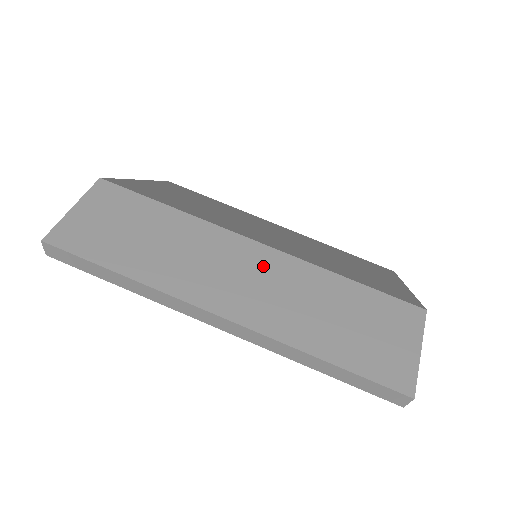
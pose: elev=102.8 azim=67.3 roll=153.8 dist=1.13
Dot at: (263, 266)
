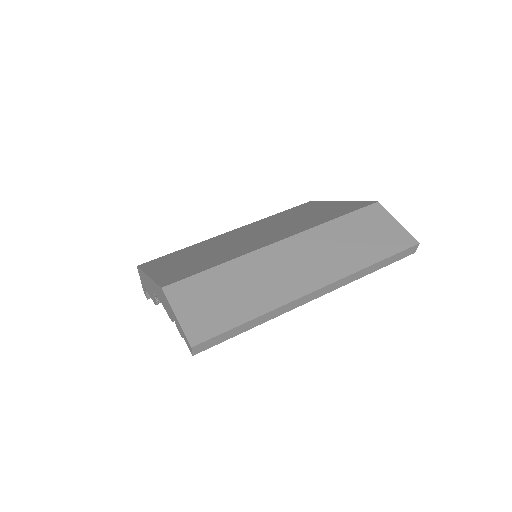
Dot at: (299, 249)
